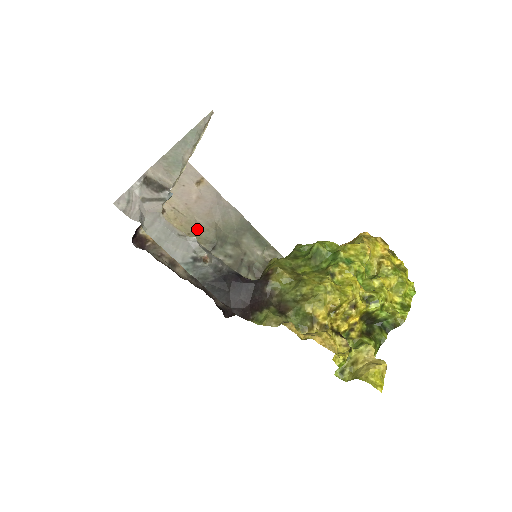
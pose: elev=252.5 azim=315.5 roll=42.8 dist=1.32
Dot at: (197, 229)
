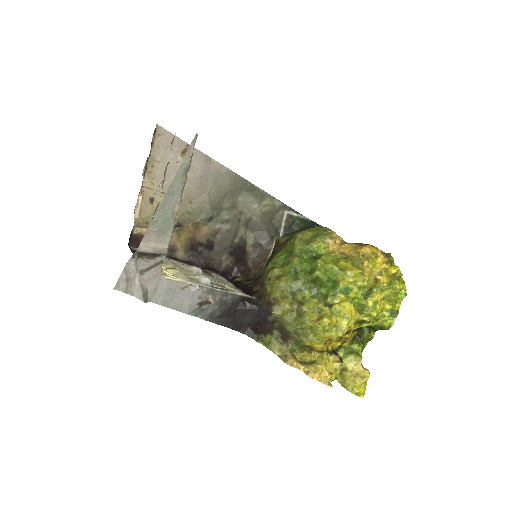
Dot at: (190, 206)
